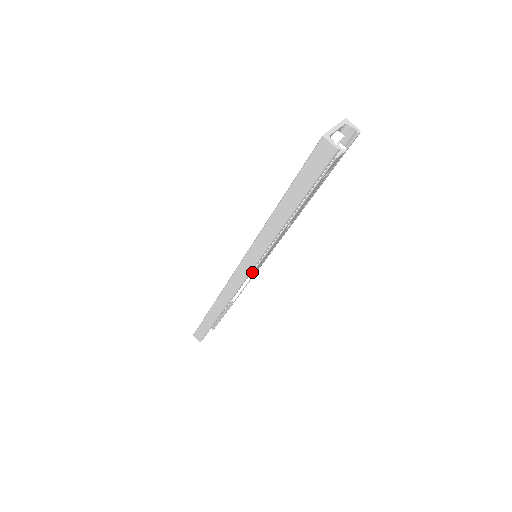
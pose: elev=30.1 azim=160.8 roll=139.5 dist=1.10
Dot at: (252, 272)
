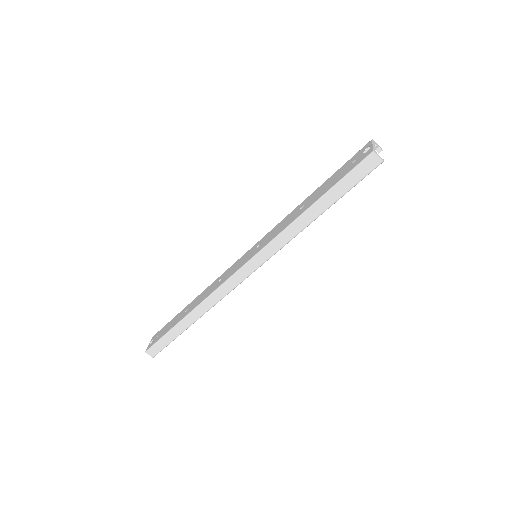
Dot at: occluded
